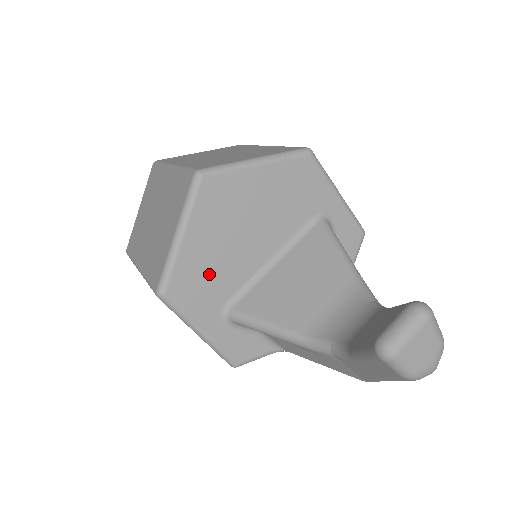
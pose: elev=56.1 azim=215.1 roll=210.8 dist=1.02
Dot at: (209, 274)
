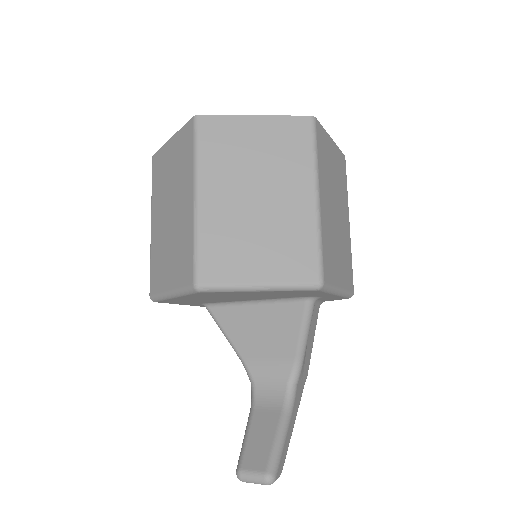
Dot at: (194, 301)
